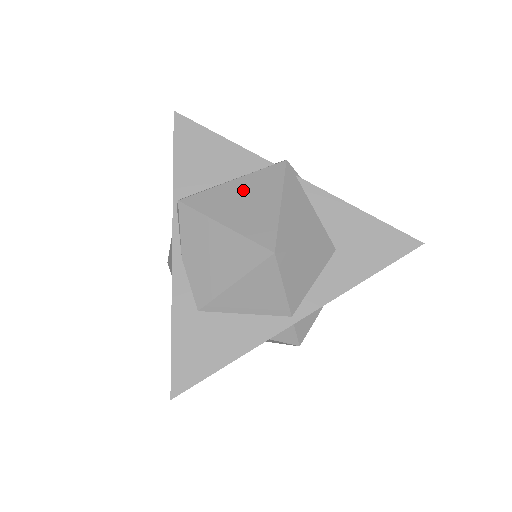
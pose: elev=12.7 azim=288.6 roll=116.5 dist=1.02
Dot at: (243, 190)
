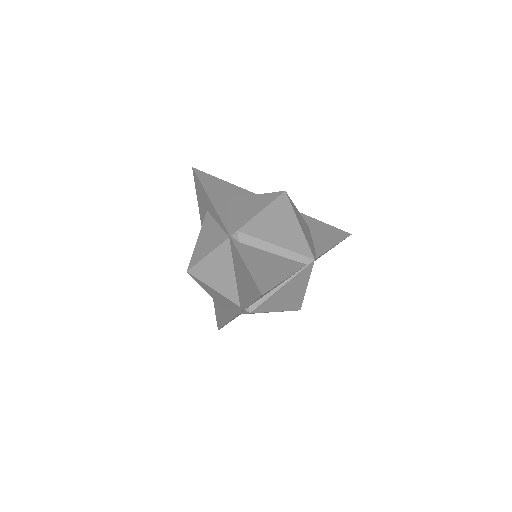
Dot at: (288, 290)
